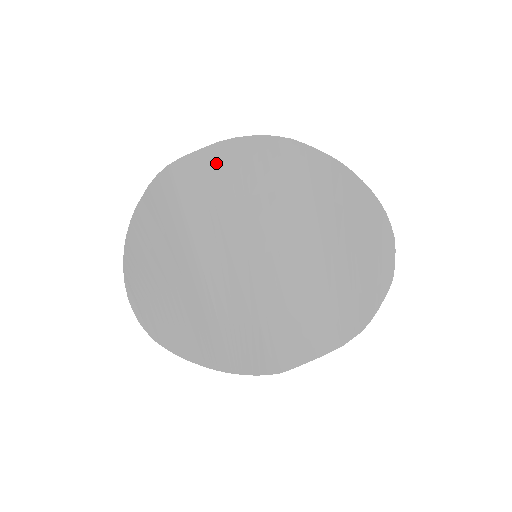
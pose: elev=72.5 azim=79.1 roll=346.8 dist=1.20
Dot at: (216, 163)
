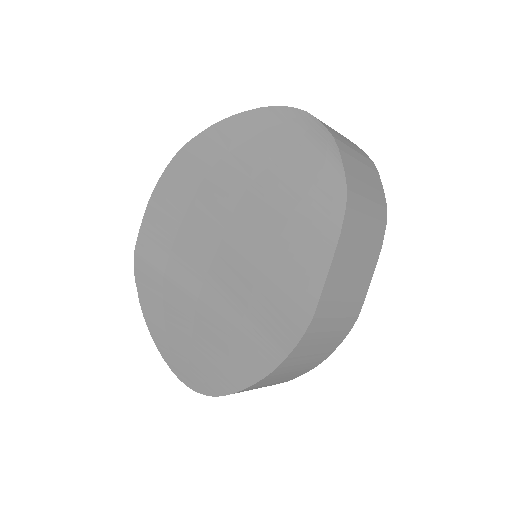
Dot at: (155, 217)
